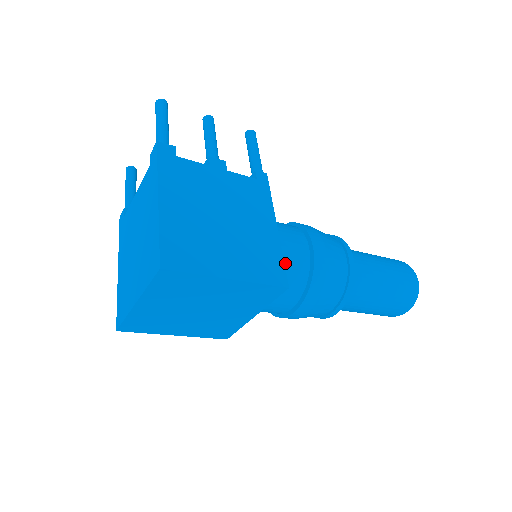
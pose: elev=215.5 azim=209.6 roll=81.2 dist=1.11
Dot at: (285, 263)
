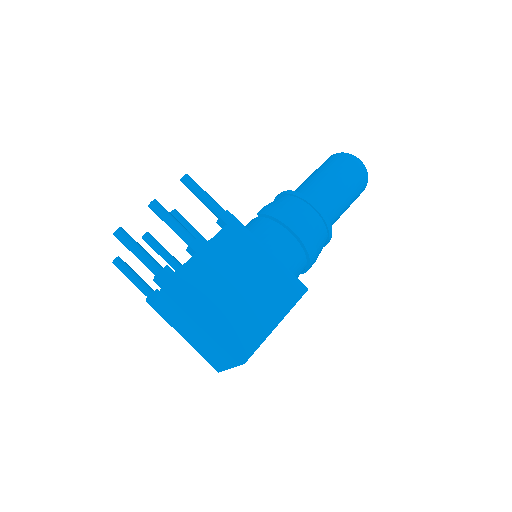
Dot at: (287, 262)
